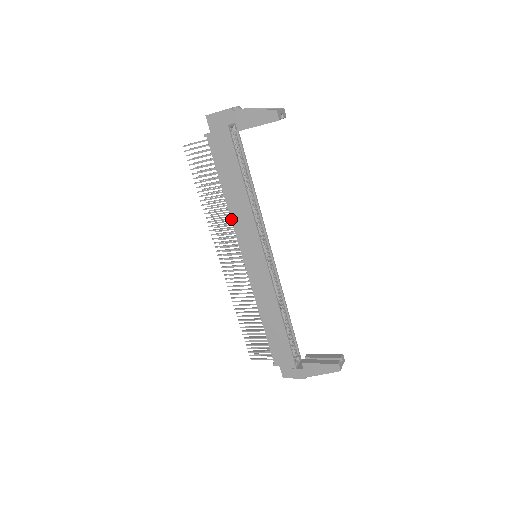
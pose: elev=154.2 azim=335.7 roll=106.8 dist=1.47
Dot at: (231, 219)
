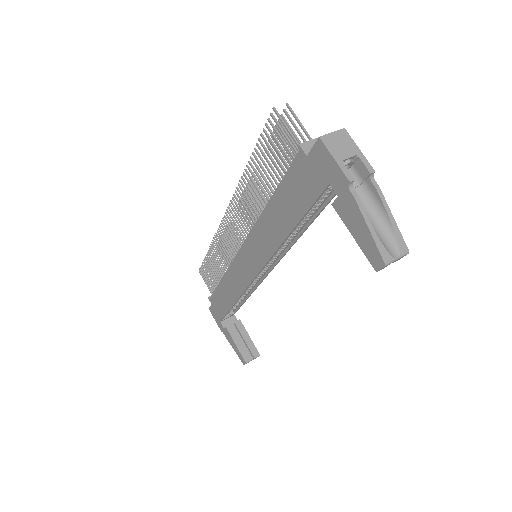
Dot at: (256, 222)
